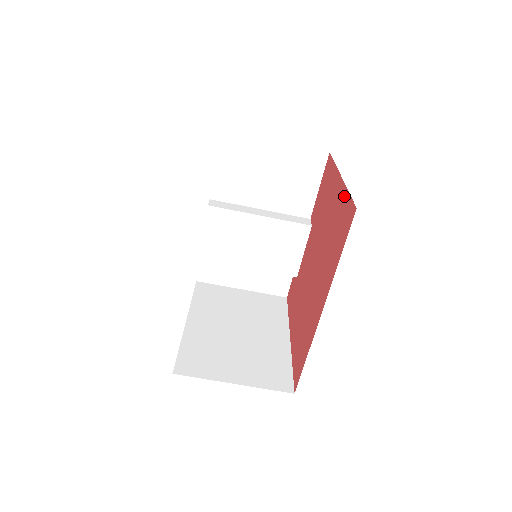
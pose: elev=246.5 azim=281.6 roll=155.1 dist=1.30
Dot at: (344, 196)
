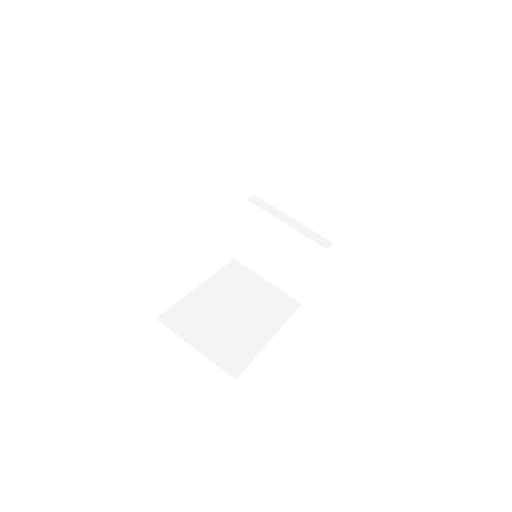
Dot at: occluded
